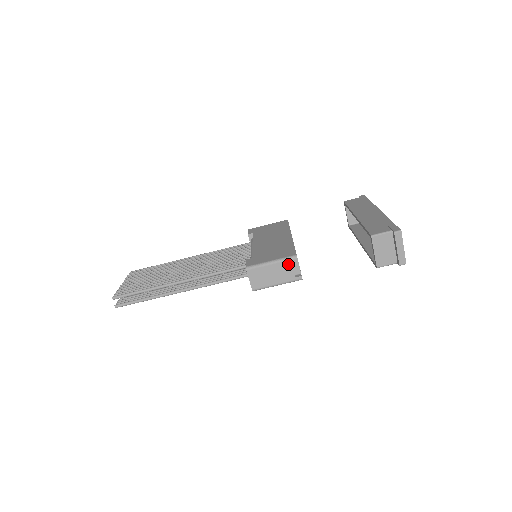
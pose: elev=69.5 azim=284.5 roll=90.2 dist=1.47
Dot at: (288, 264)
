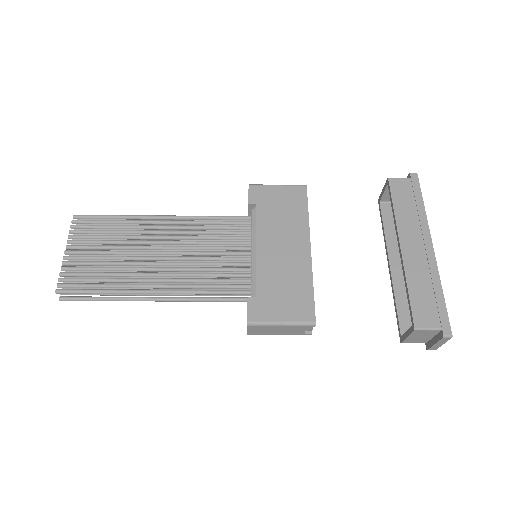
Dot at: (301, 328)
